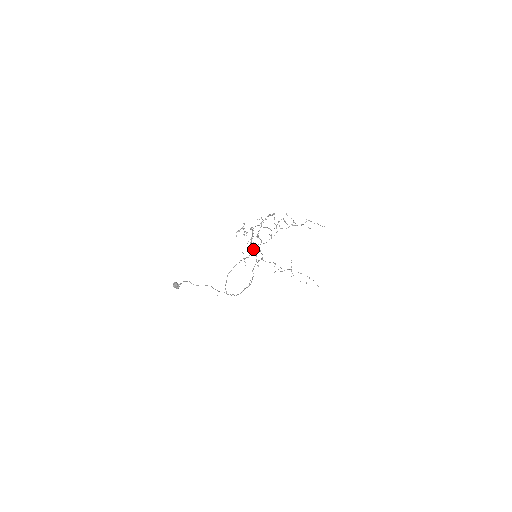
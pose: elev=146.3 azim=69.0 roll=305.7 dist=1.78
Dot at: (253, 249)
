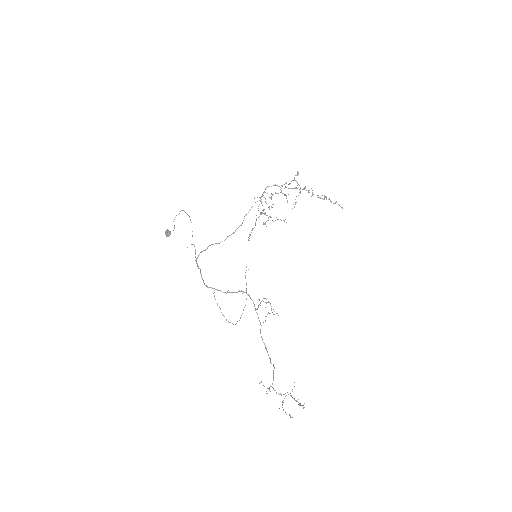
Dot at: occluded
